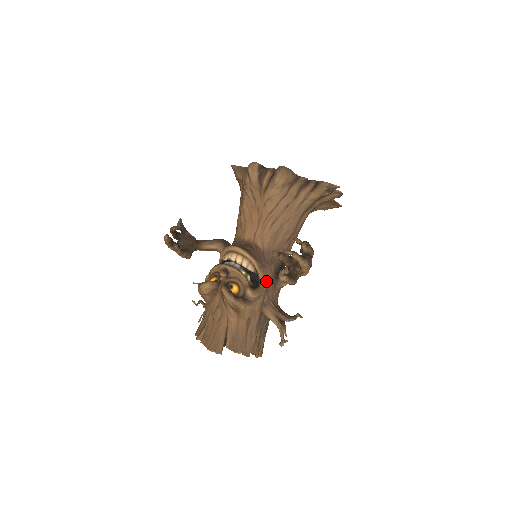
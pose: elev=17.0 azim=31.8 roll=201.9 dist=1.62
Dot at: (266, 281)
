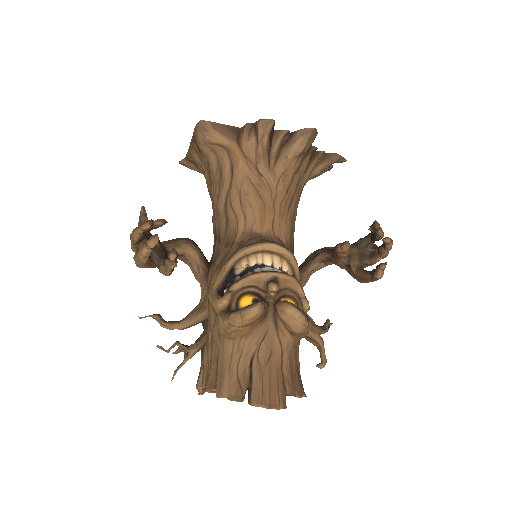
Dot at: occluded
